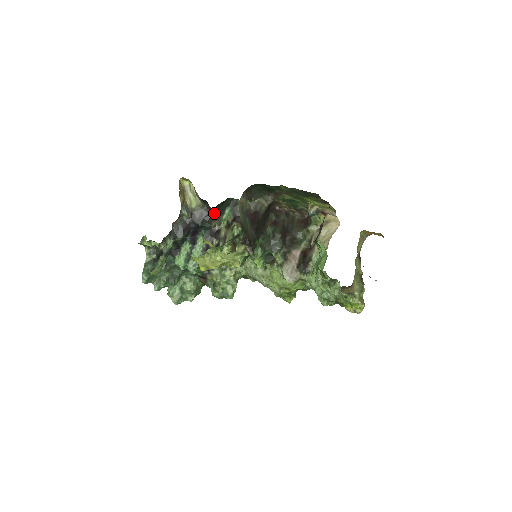
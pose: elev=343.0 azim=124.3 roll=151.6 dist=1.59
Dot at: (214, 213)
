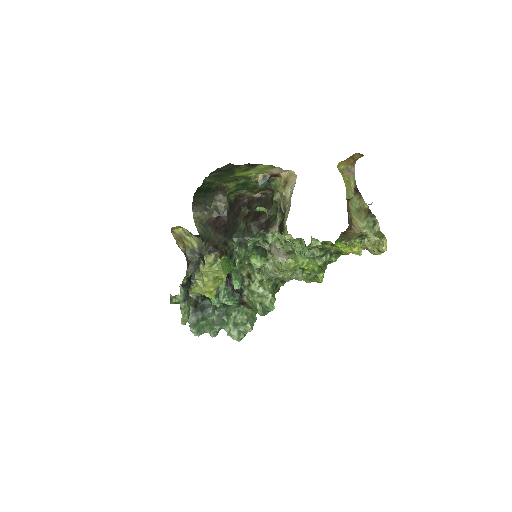
Dot at: occluded
